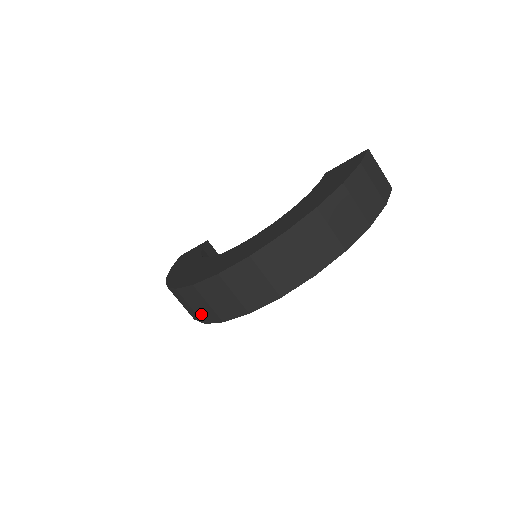
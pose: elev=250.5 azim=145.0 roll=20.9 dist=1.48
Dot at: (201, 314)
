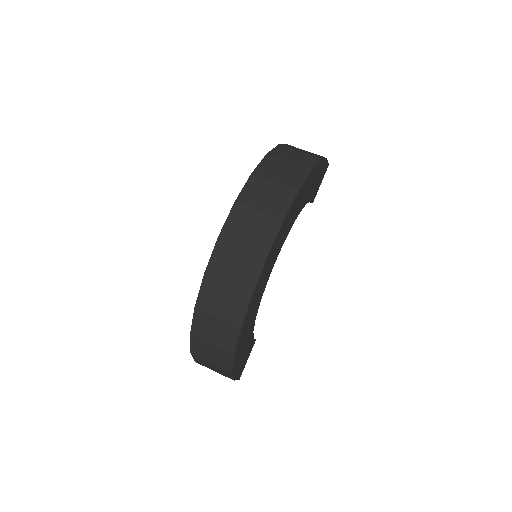
Dot at: (231, 315)
